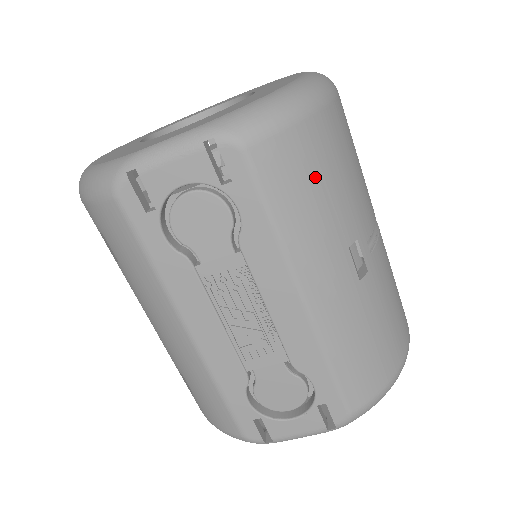
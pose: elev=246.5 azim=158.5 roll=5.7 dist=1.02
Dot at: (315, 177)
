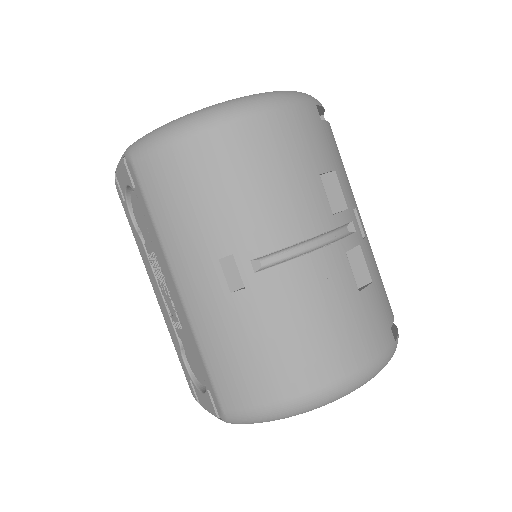
Dot at: (184, 191)
